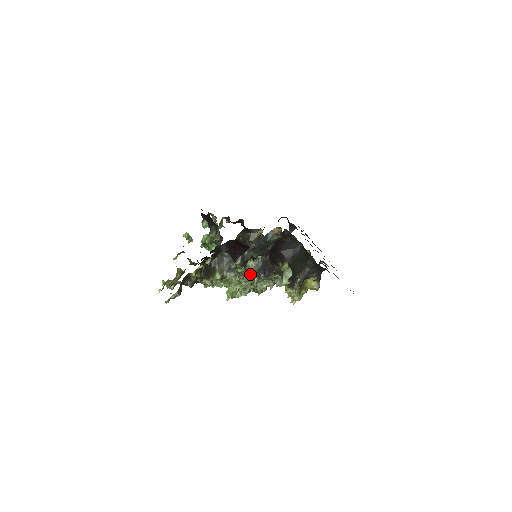
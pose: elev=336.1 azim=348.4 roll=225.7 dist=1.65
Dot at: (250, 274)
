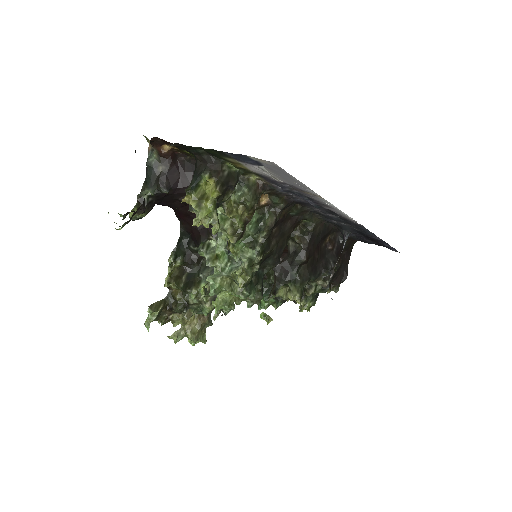
Dot at: (216, 257)
